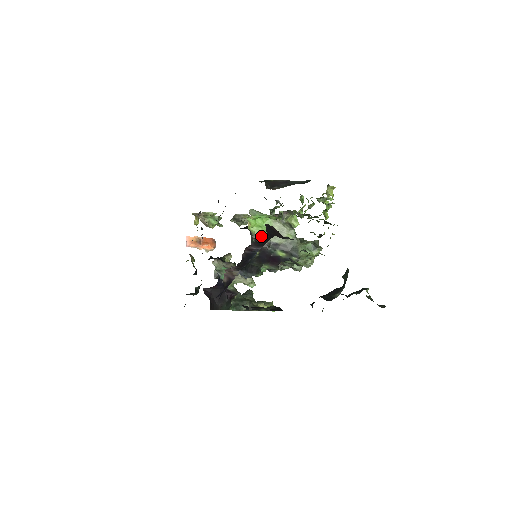
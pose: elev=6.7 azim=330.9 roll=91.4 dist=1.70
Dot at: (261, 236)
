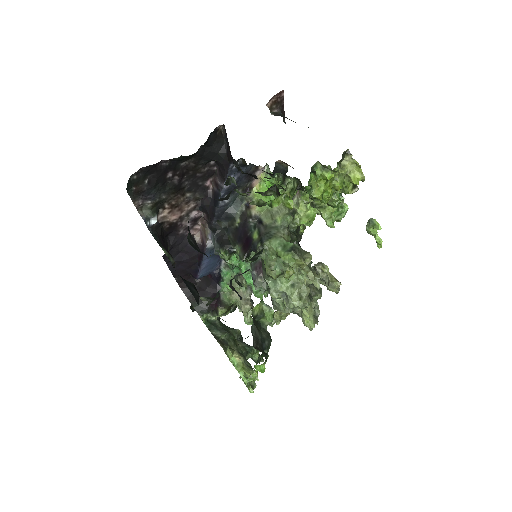
Dot at: occluded
